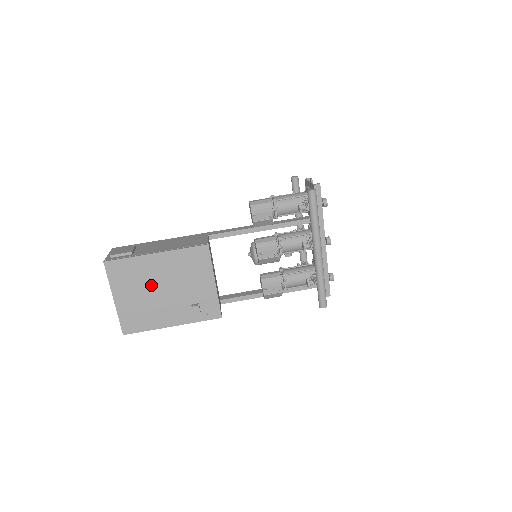
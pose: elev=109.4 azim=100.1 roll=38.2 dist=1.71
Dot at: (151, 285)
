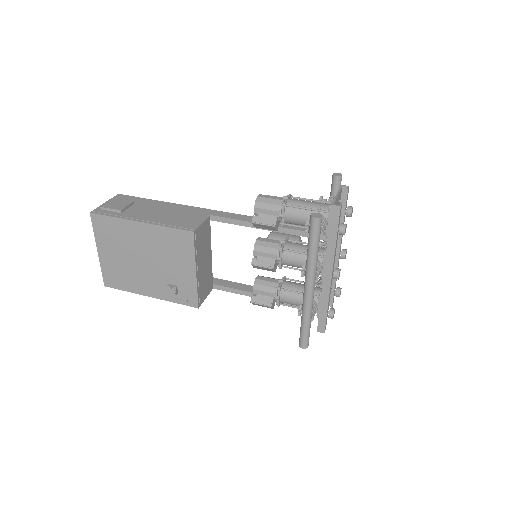
Dot at: (133, 251)
